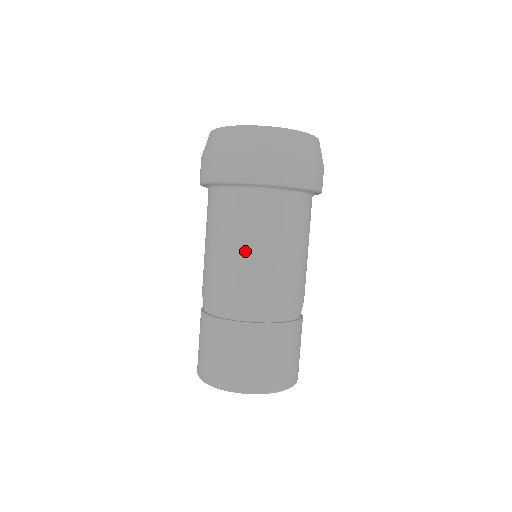
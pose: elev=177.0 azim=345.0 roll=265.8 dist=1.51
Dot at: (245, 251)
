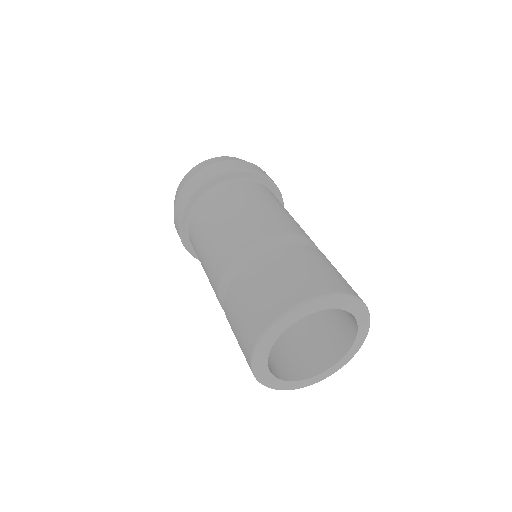
Dot at: (206, 246)
